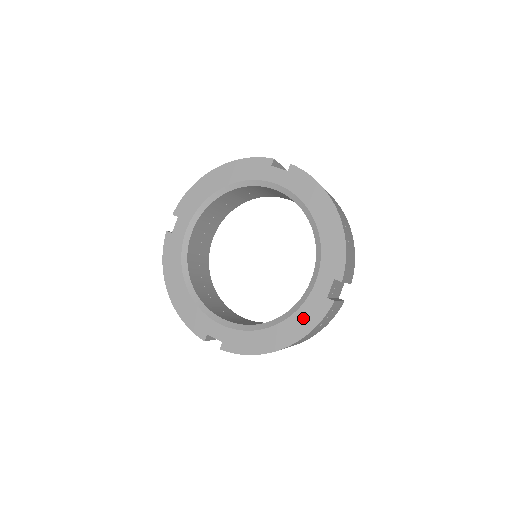
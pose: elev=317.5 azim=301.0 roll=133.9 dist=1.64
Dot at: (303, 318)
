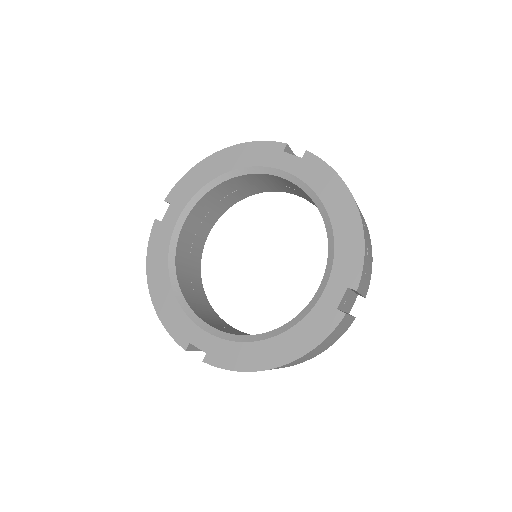
Dot at: (306, 331)
